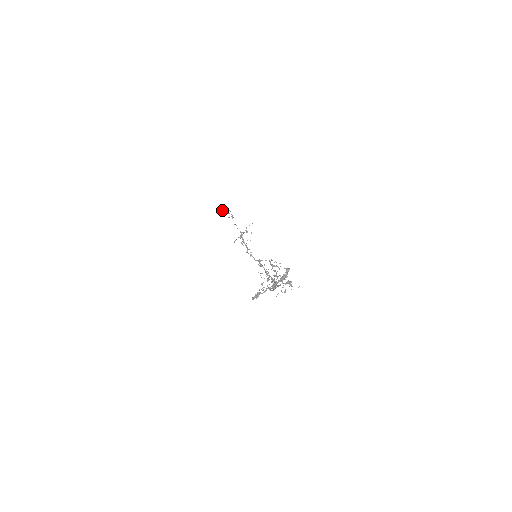
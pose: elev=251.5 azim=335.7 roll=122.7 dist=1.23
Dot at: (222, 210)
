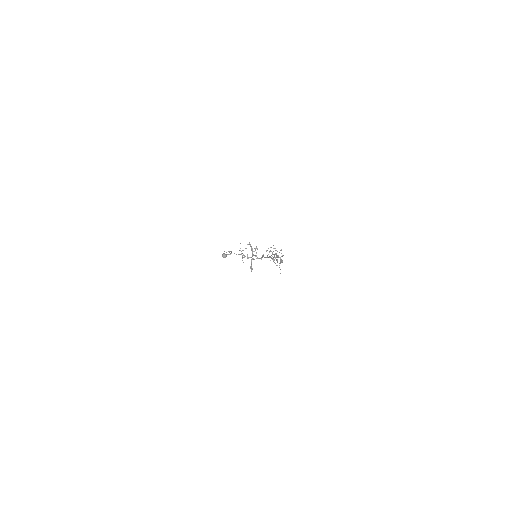
Dot at: (222, 255)
